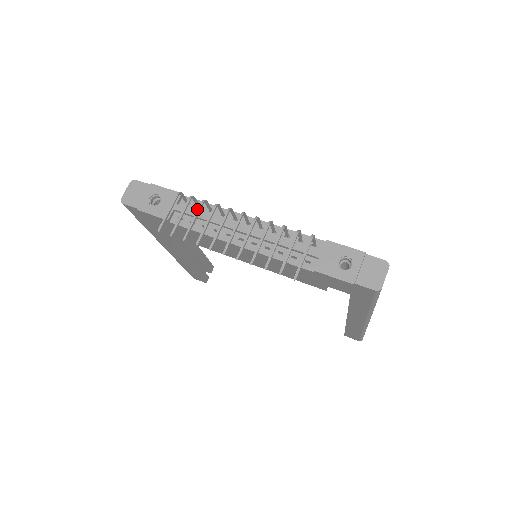
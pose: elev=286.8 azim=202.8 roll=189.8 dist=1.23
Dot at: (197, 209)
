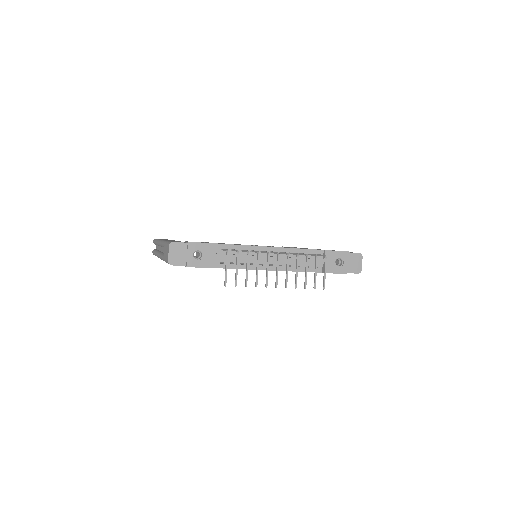
Dot at: (247, 261)
